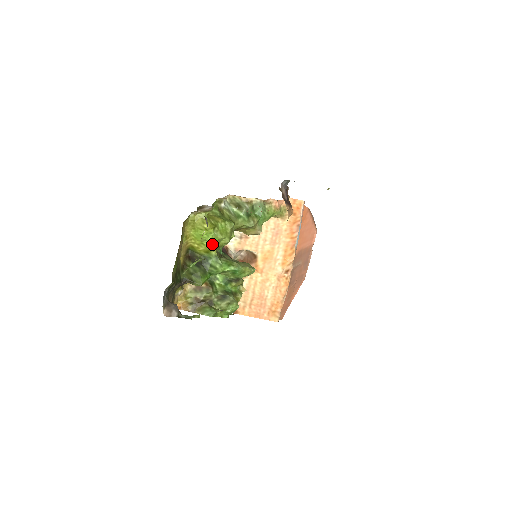
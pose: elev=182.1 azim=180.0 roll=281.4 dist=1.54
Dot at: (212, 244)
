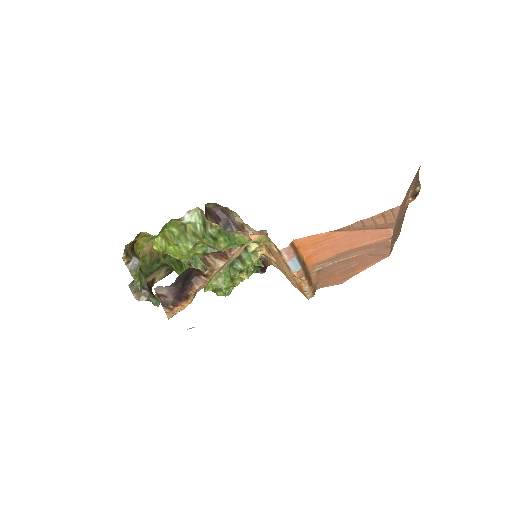
Dot at: occluded
